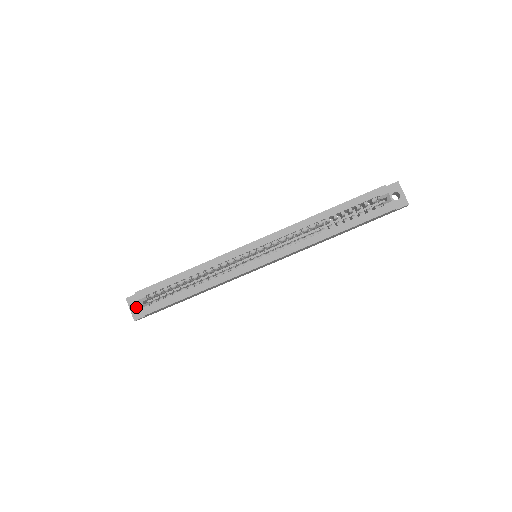
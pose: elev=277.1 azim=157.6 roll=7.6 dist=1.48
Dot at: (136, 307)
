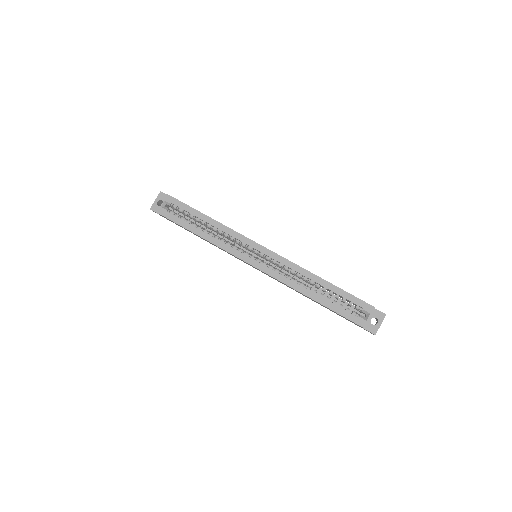
Dot at: (160, 203)
